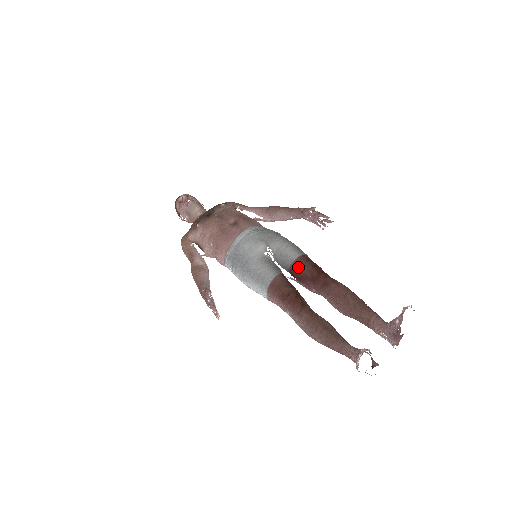
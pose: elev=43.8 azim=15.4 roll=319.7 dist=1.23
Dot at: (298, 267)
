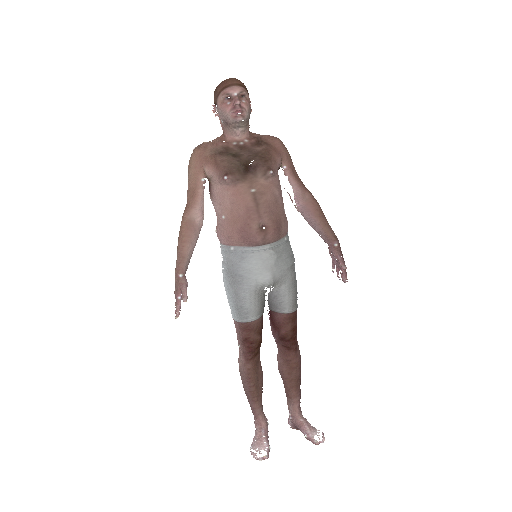
Dot at: (281, 320)
